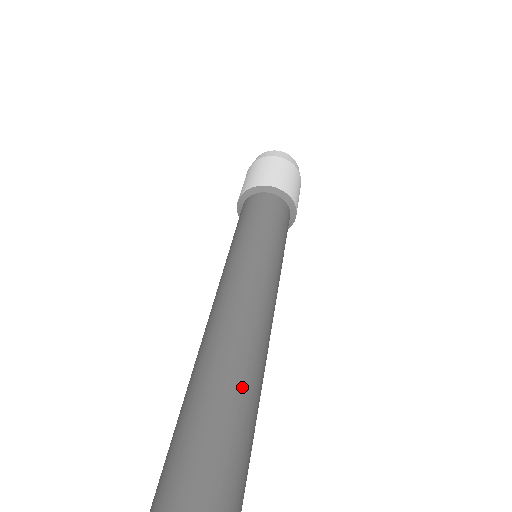
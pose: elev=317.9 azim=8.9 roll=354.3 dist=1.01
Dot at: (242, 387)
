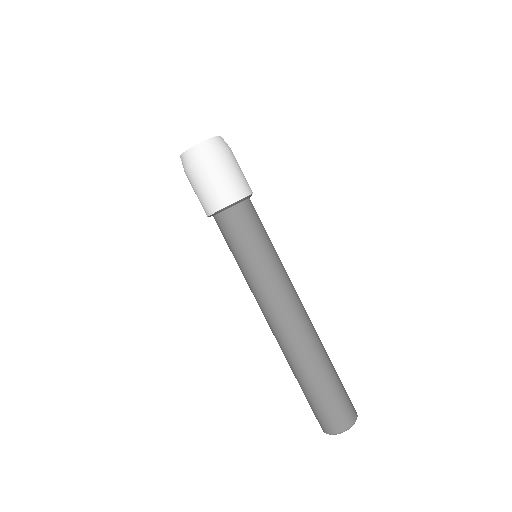
Dot at: (313, 364)
